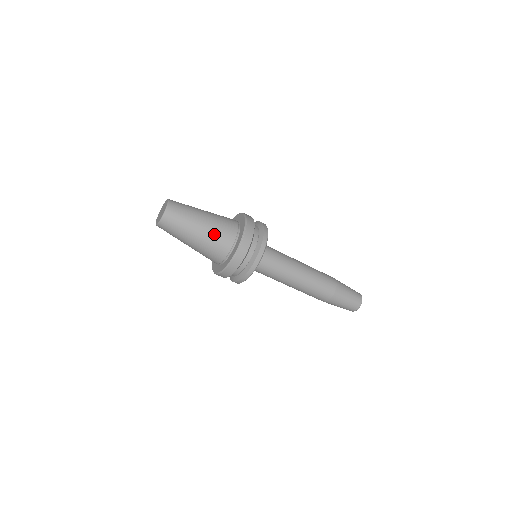
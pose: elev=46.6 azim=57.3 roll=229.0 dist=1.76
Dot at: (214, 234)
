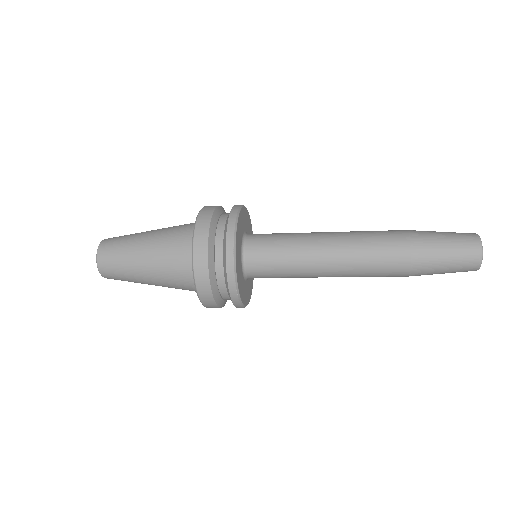
Dot at: (170, 286)
